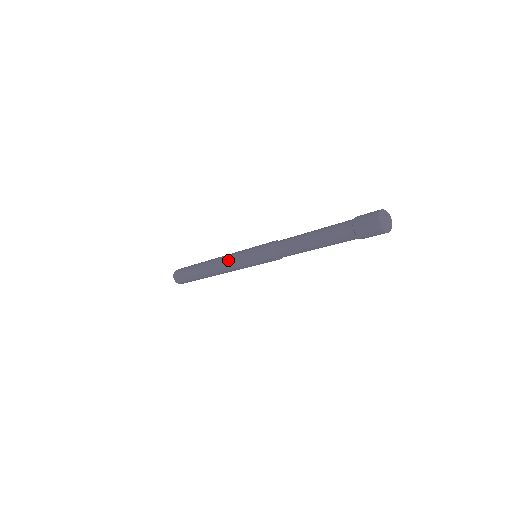
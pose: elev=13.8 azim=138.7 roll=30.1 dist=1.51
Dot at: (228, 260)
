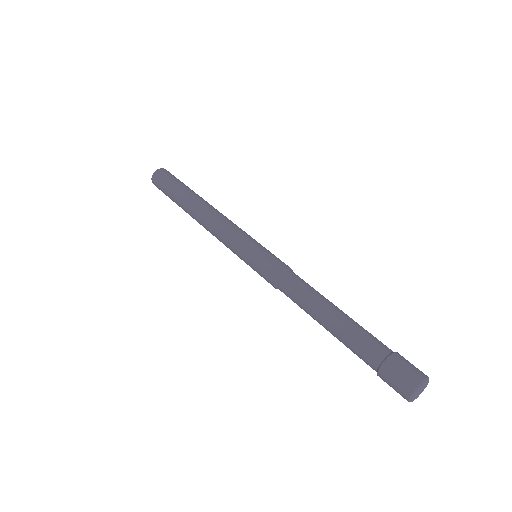
Dot at: occluded
